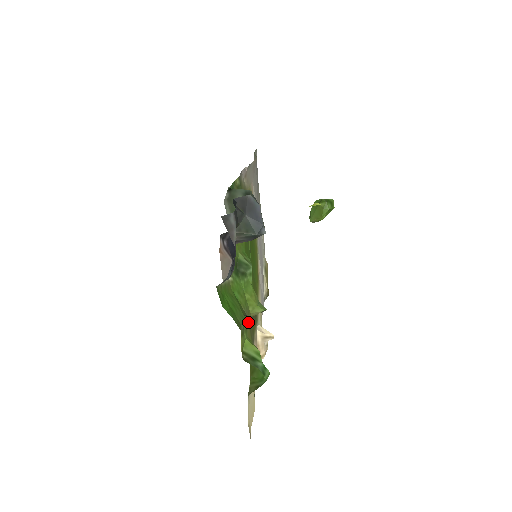
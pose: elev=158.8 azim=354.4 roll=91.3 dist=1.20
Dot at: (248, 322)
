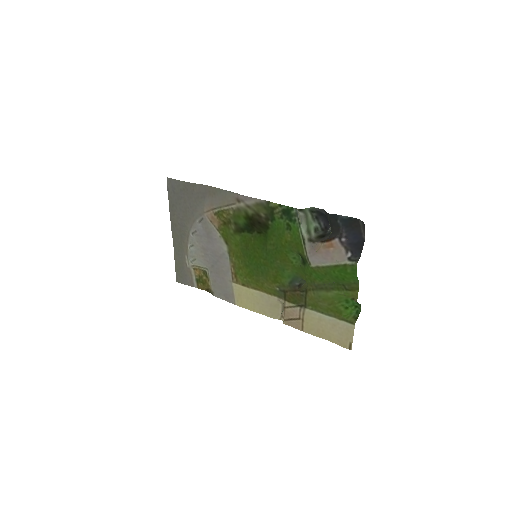
Dot at: (310, 292)
